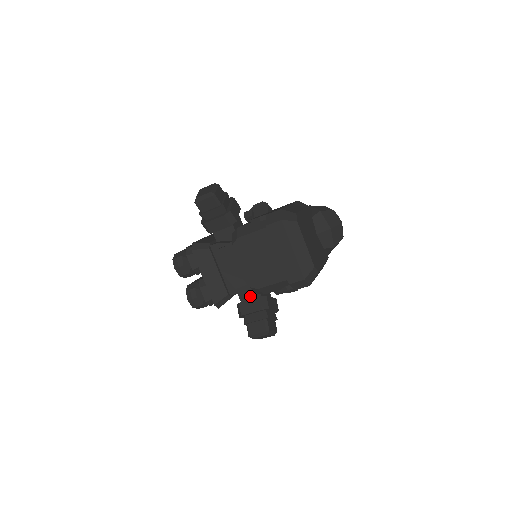
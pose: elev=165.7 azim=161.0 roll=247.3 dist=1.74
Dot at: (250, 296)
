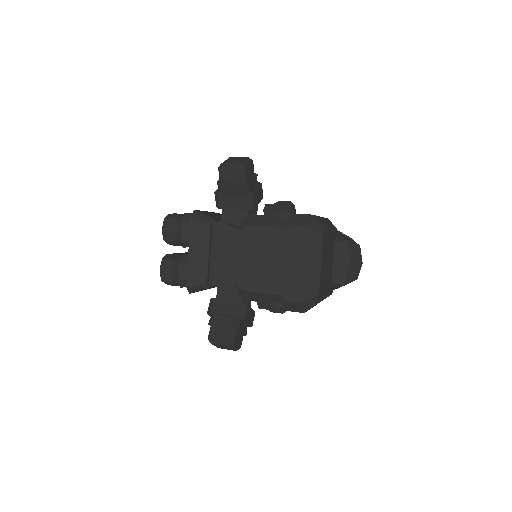
Dot at: (230, 296)
